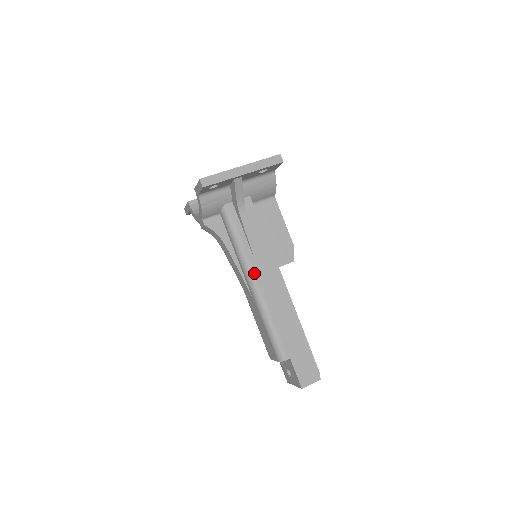
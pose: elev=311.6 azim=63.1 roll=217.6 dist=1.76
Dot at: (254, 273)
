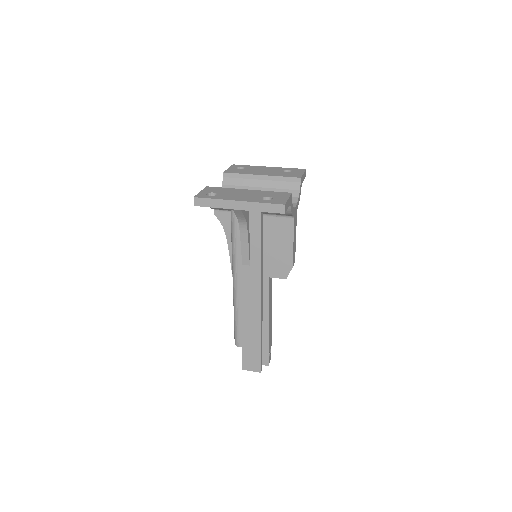
Dot at: (237, 276)
